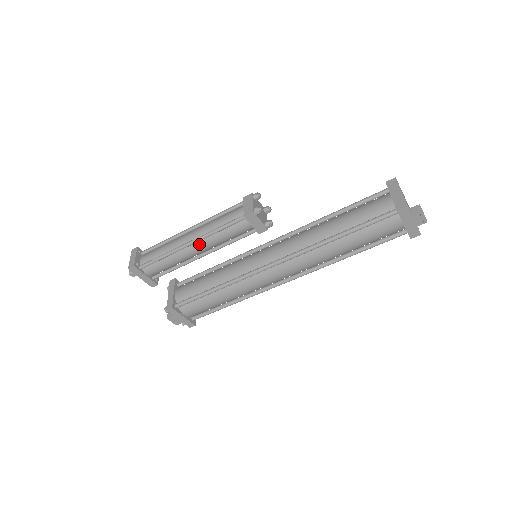
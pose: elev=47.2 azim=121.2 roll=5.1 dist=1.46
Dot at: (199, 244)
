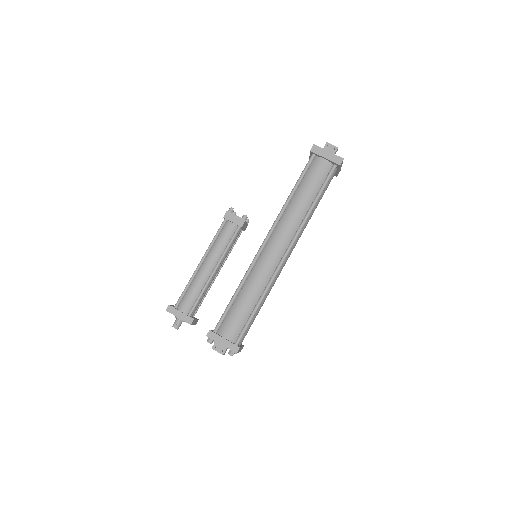
Dot at: (207, 260)
